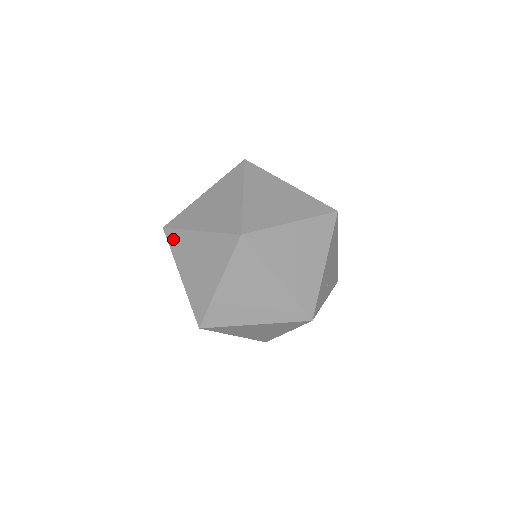
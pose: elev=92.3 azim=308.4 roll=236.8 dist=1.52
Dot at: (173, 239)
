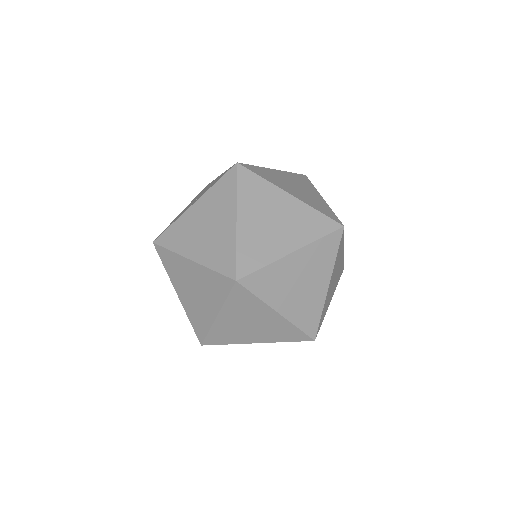
Dot at: occluded
